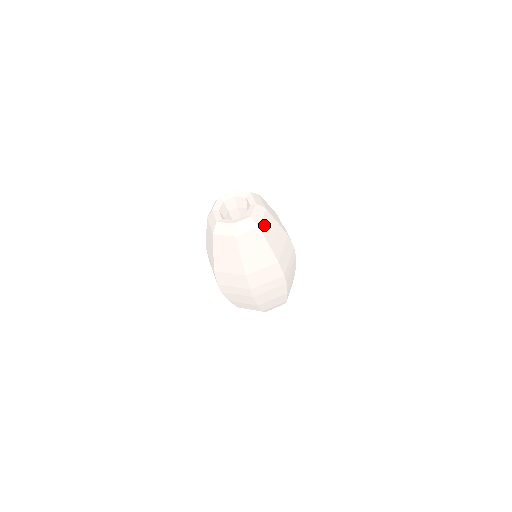
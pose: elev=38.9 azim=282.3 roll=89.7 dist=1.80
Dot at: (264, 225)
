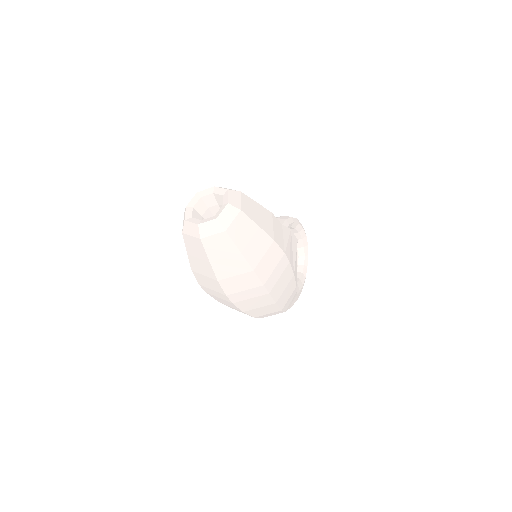
Dot at: (235, 228)
